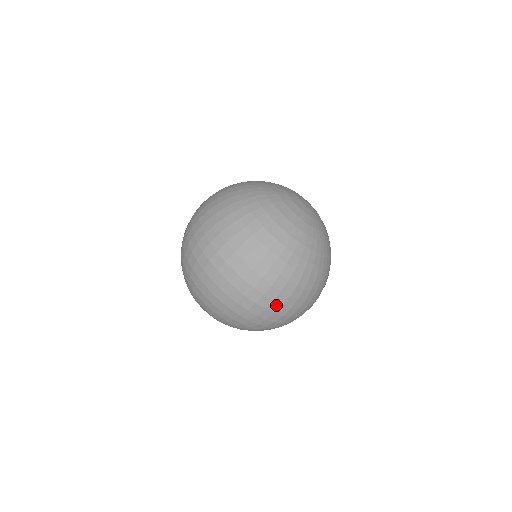
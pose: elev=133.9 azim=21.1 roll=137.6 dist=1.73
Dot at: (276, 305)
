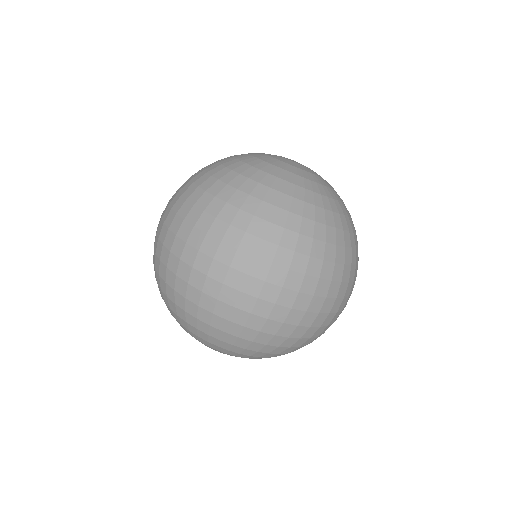
Dot at: (348, 298)
